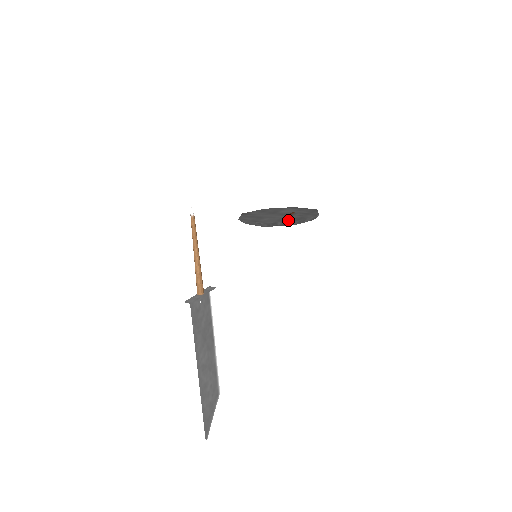
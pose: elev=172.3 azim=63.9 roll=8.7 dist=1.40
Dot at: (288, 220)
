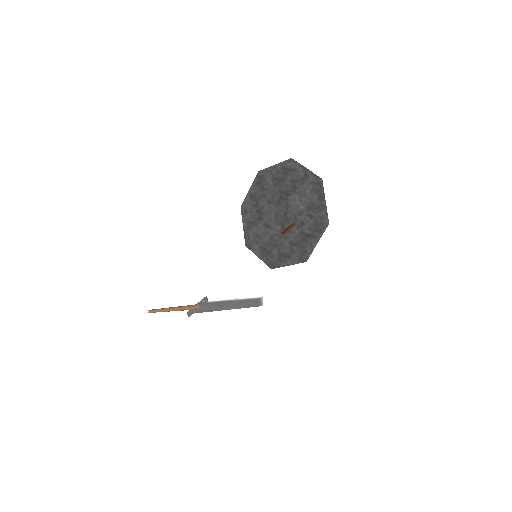
Dot at: (268, 258)
